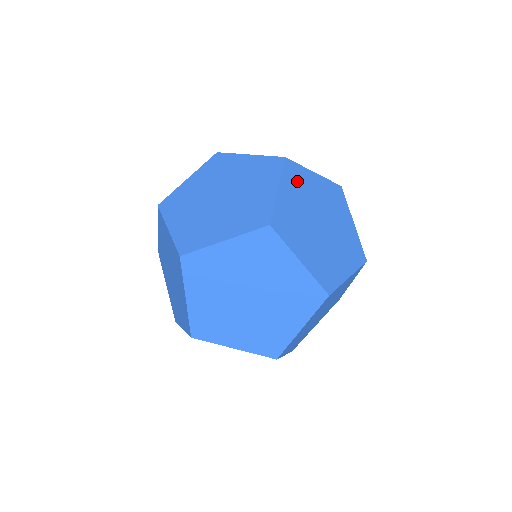
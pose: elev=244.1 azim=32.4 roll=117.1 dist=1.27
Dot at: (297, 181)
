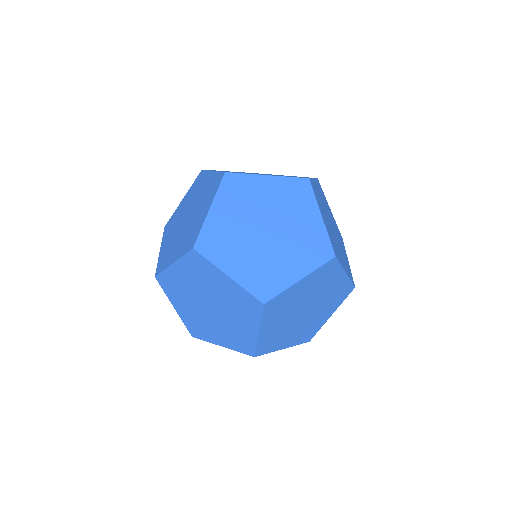
Dot at: occluded
